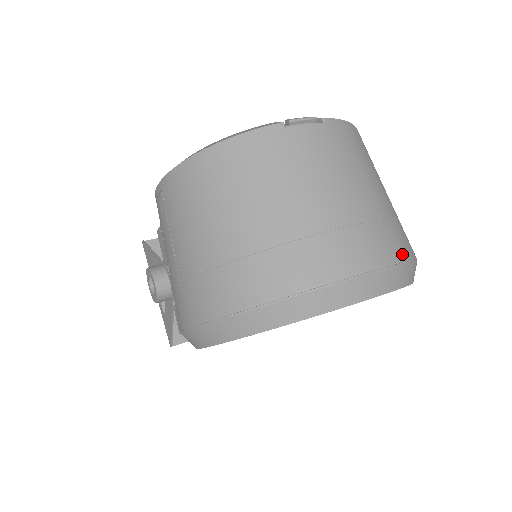
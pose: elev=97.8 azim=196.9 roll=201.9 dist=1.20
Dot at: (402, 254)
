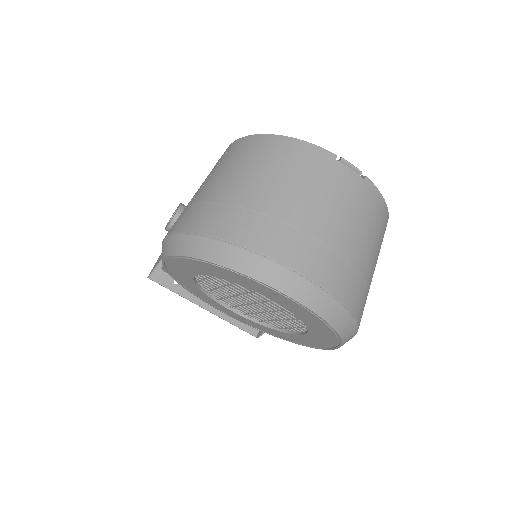
Dot at: (346, 300)
